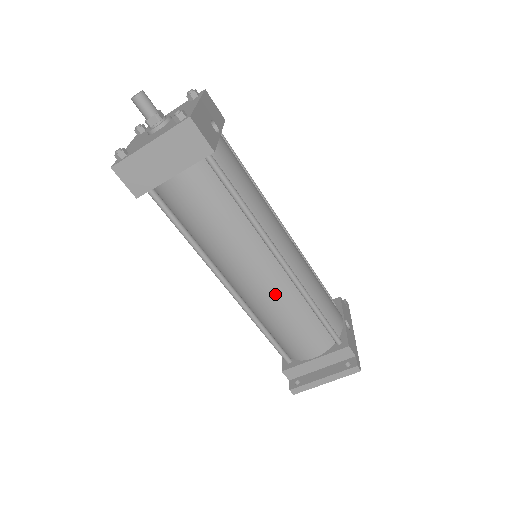
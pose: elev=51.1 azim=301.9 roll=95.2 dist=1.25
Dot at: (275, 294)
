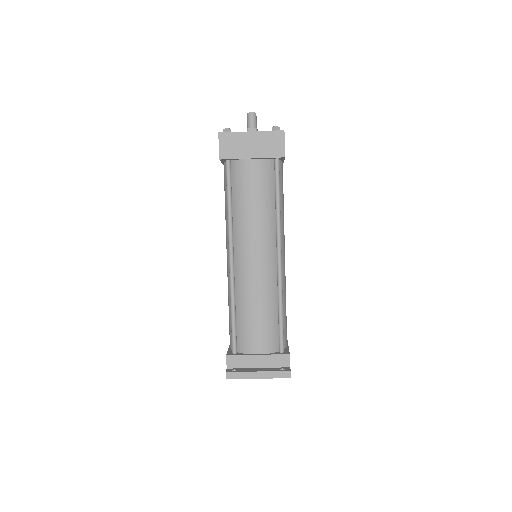
Dot at: (262, 279)
